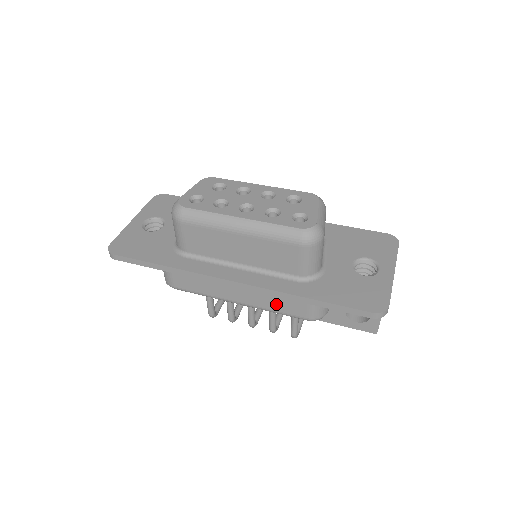
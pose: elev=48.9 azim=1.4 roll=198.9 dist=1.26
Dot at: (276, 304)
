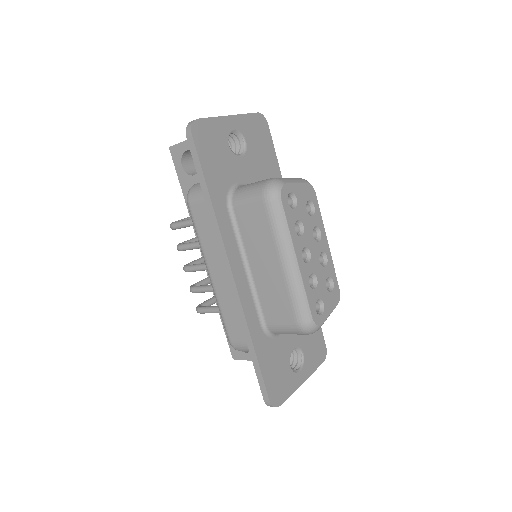
Dot at: (230, 313)
